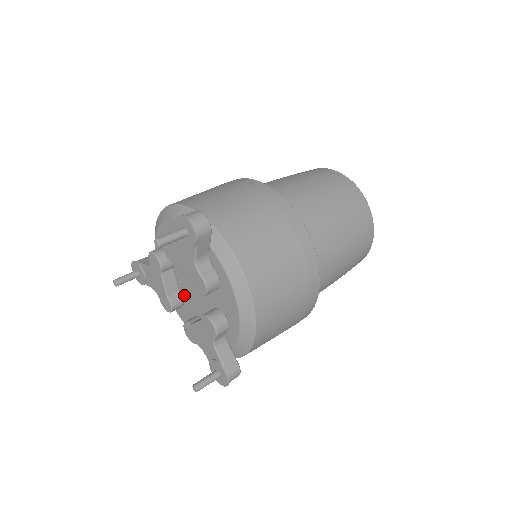
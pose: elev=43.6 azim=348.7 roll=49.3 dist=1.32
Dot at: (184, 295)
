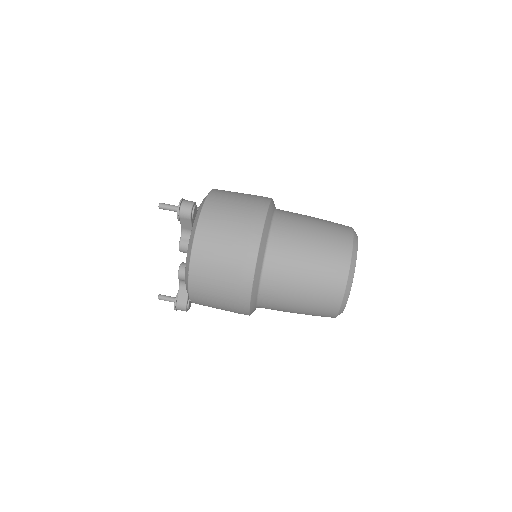
Dot at: occluded
